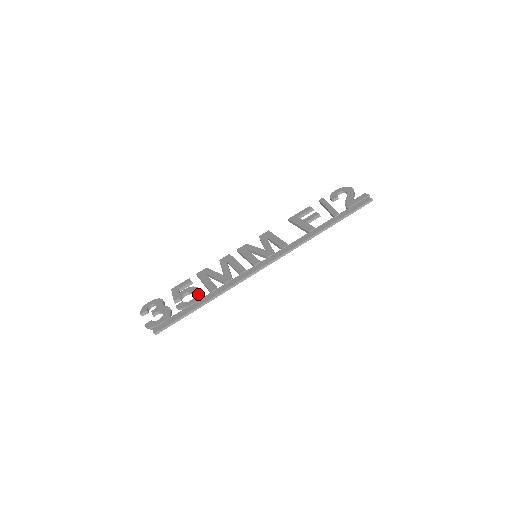
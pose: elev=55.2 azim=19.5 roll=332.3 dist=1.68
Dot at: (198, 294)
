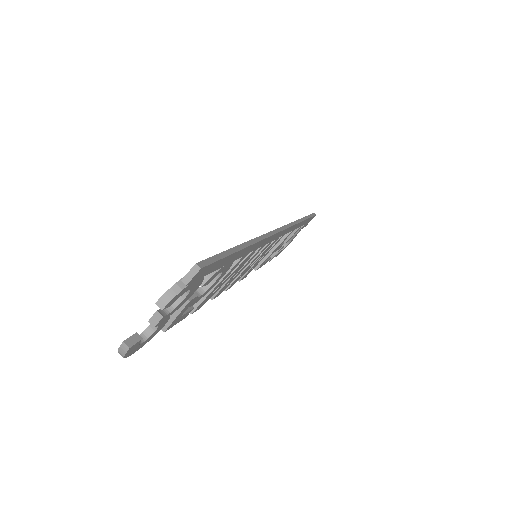
Dot at: occluded
